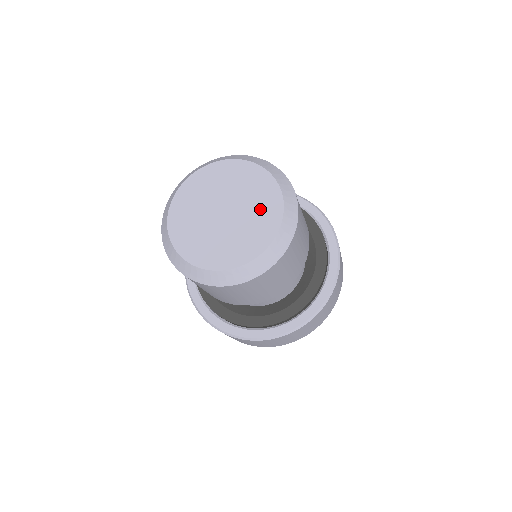
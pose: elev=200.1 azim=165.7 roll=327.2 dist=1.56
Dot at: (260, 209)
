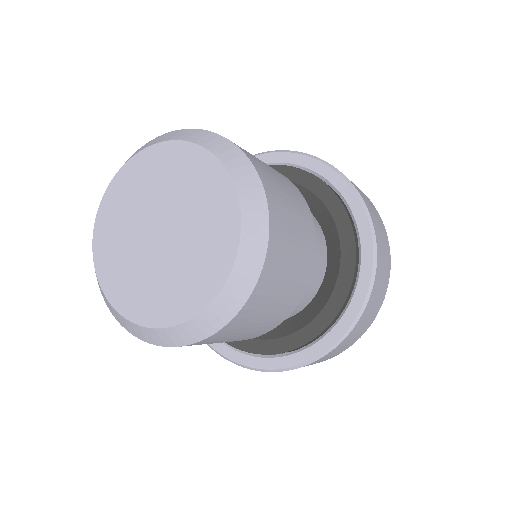
Dot at: (202, 253)
